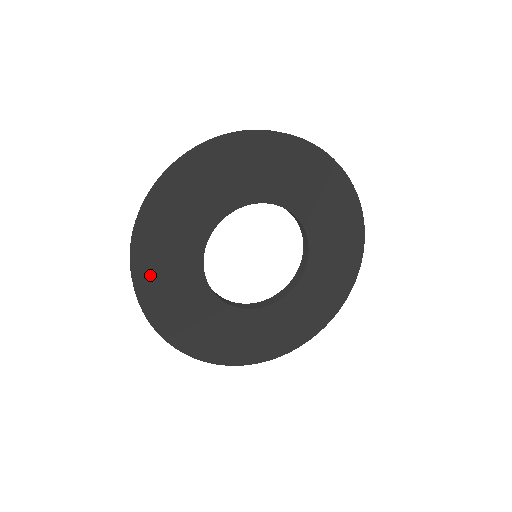
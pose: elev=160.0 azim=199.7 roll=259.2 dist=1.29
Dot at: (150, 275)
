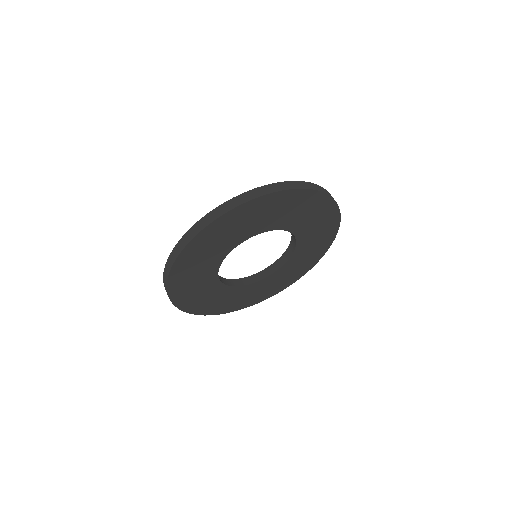
Dot at: (188, 302)
